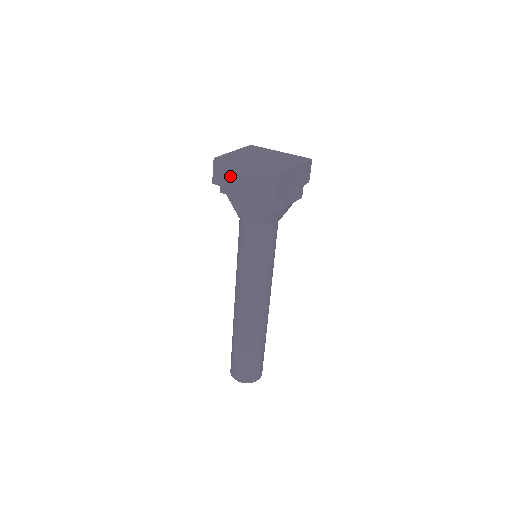
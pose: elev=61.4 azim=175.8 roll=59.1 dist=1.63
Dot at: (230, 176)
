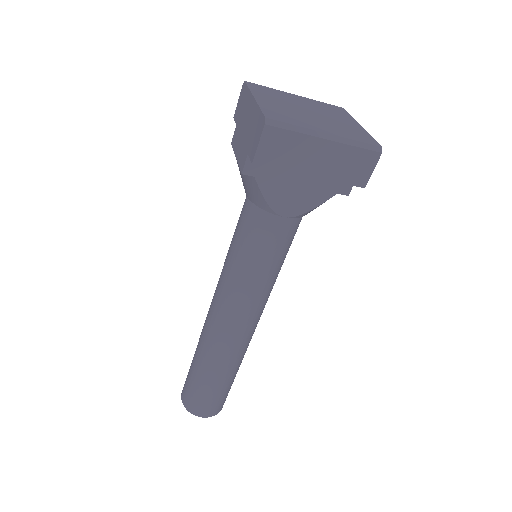
Dot at: (294, 151)
